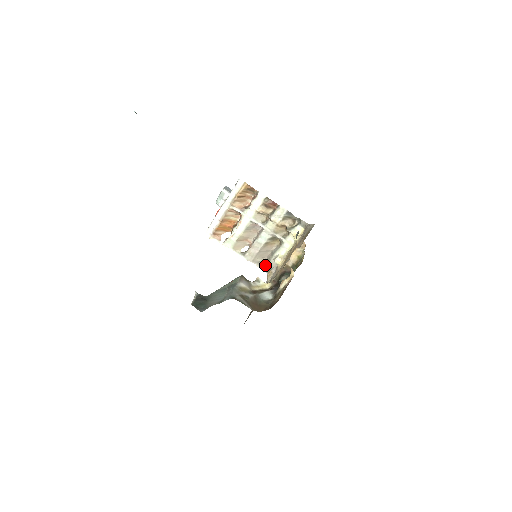
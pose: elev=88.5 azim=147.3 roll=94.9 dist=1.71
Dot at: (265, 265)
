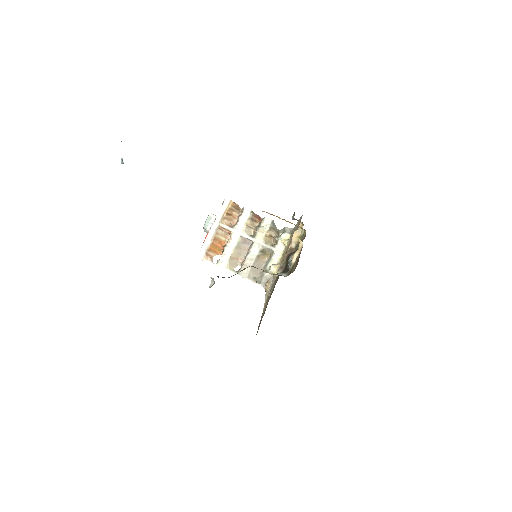
Dot at: (260, 280)
